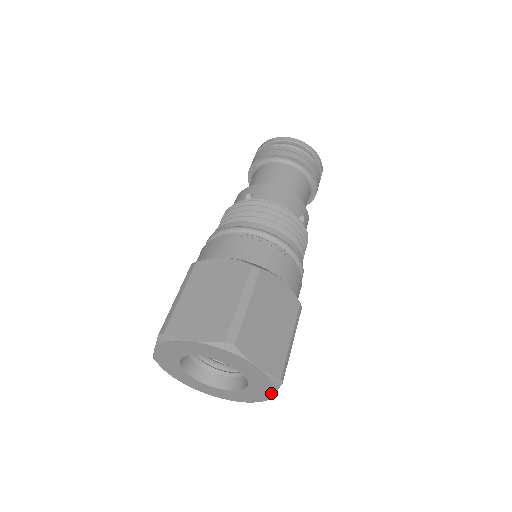
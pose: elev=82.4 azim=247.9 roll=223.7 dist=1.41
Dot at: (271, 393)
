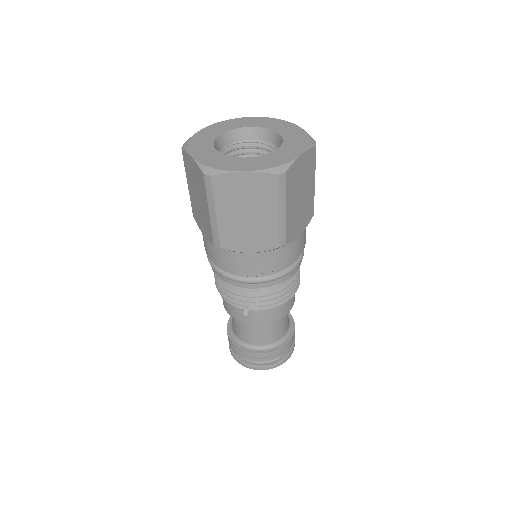
Dot at: (294, 126)
